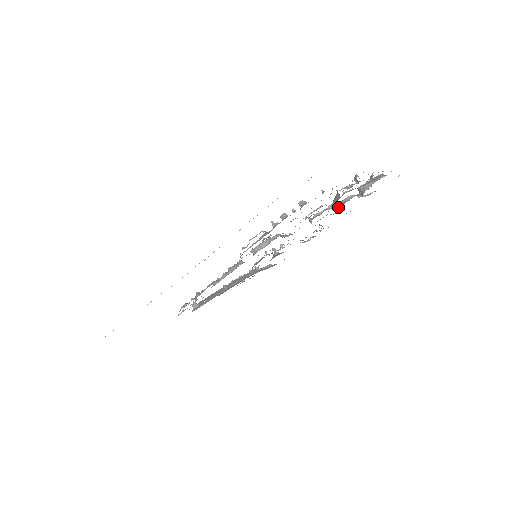
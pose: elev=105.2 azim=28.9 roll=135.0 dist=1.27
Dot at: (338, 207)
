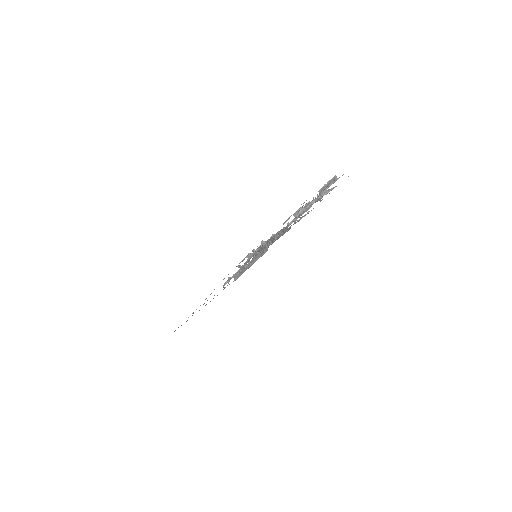
Dot at: occluded
